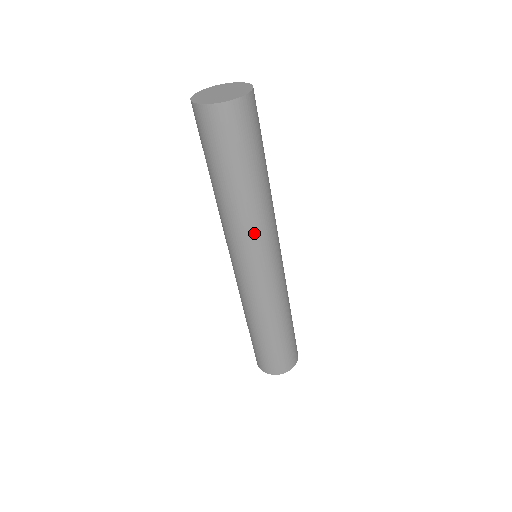
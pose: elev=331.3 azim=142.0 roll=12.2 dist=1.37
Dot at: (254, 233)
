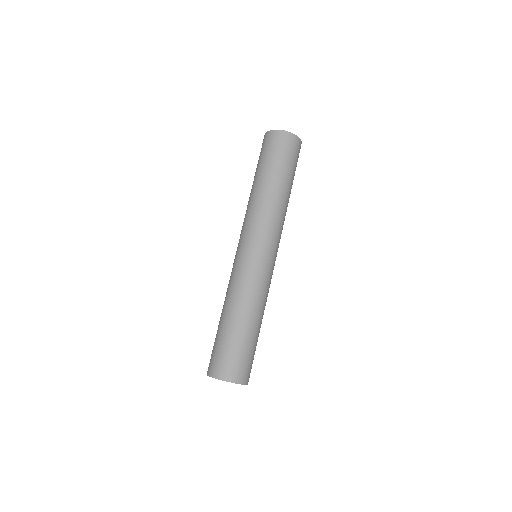
Dot at: (267, 219)
